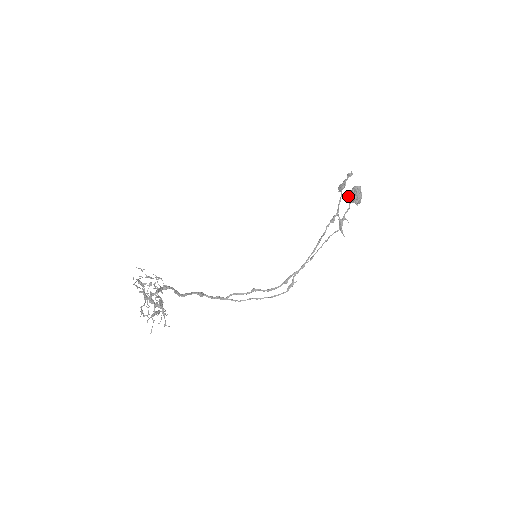
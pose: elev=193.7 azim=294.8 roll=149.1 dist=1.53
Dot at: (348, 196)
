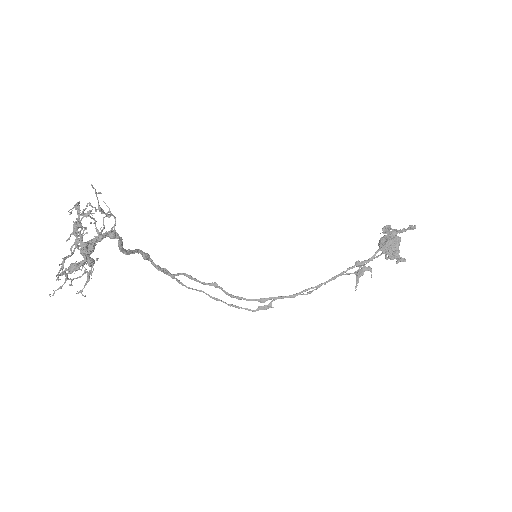
Dot at: (395, 251)
